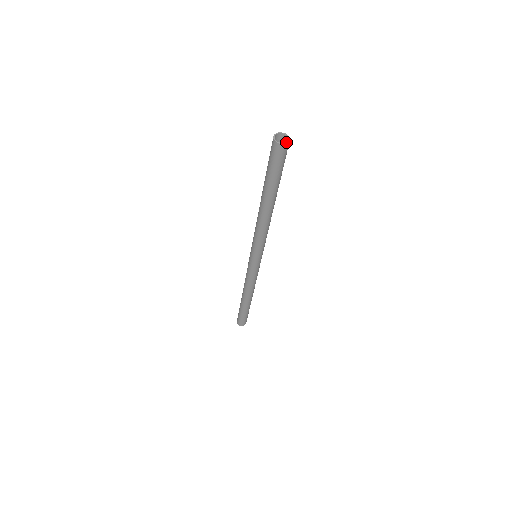
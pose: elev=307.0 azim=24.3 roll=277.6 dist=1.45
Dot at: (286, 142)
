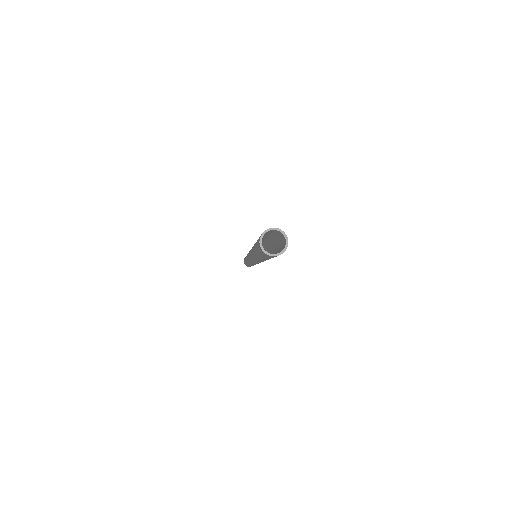
Dot at: (278, 253)
